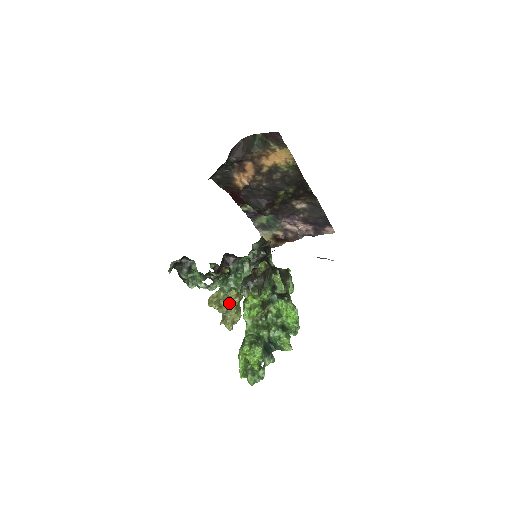
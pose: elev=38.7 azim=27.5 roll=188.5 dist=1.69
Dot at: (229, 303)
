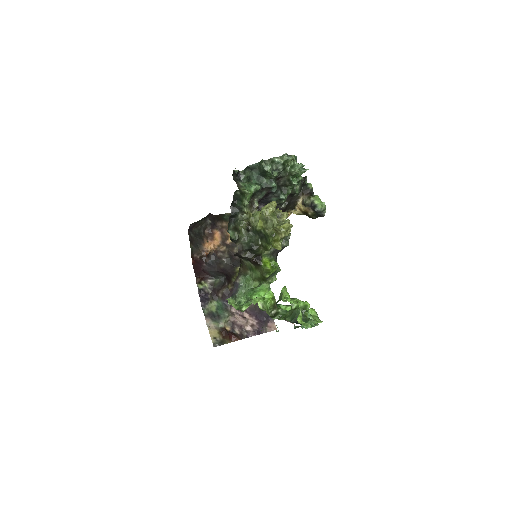
Dot at: occluded
